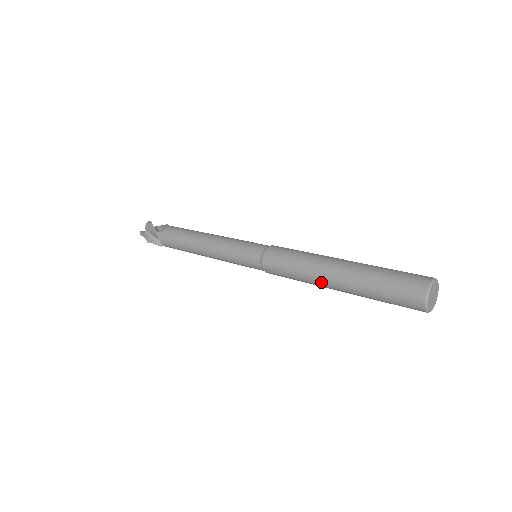
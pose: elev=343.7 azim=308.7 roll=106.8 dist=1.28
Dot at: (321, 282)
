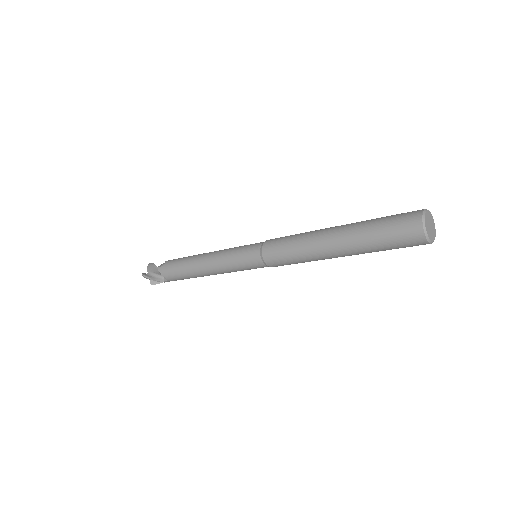
Dot at: (322, 252)
